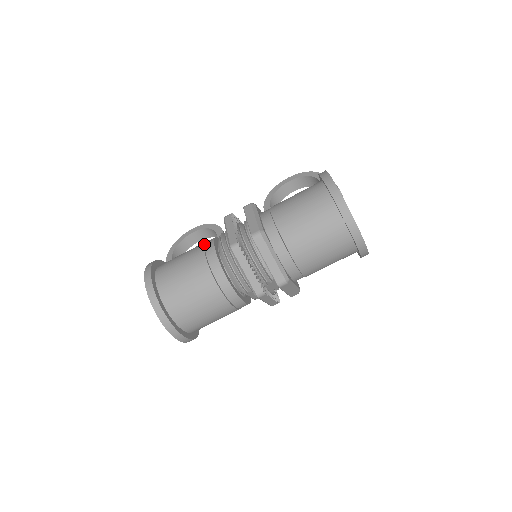
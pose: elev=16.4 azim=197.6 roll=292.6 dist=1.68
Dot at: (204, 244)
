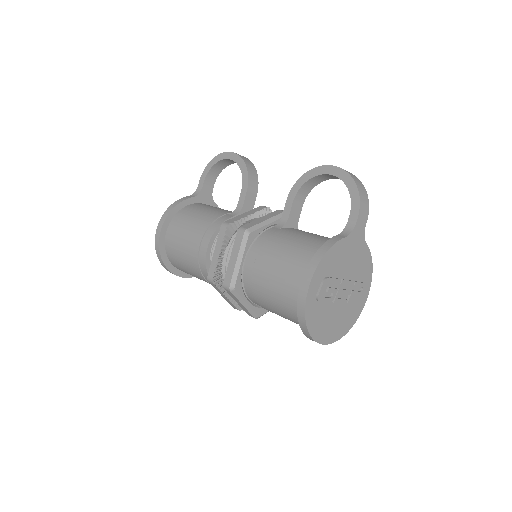
Dot at: (204, 233)
